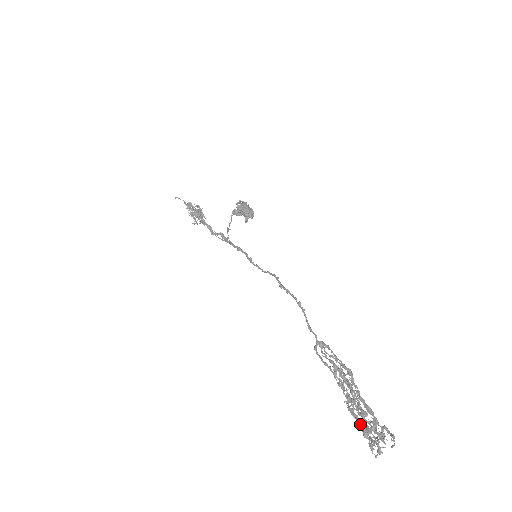
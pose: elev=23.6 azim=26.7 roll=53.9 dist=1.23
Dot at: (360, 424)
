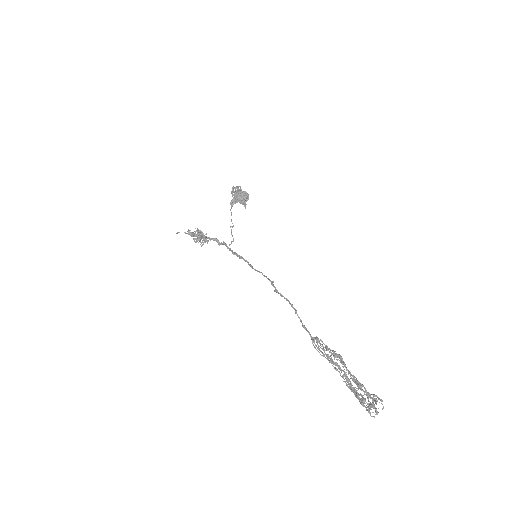
Dot at: (357, 397)
